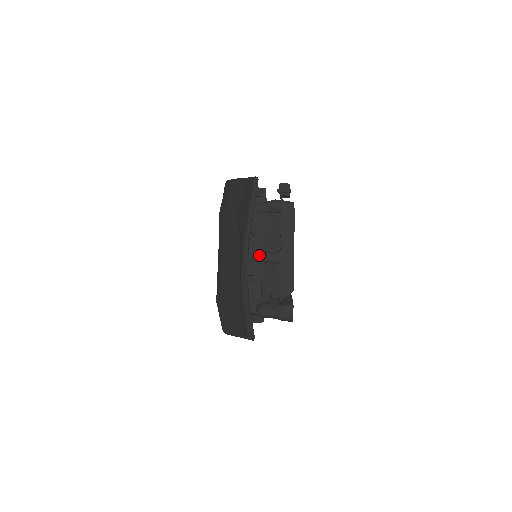
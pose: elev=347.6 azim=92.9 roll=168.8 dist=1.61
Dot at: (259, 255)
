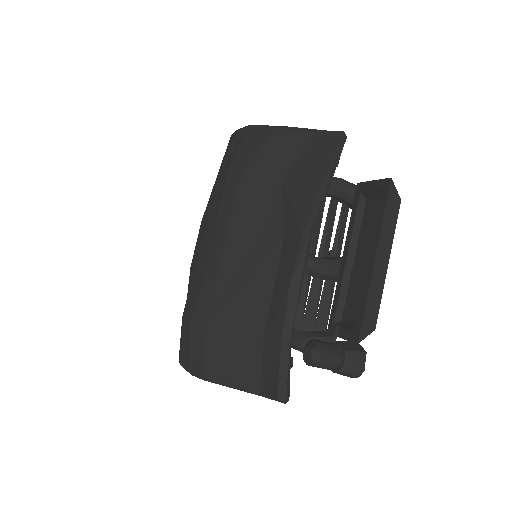
Dot at: occluded
